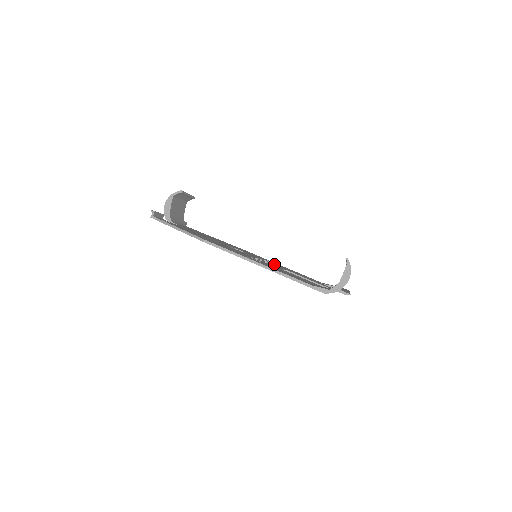
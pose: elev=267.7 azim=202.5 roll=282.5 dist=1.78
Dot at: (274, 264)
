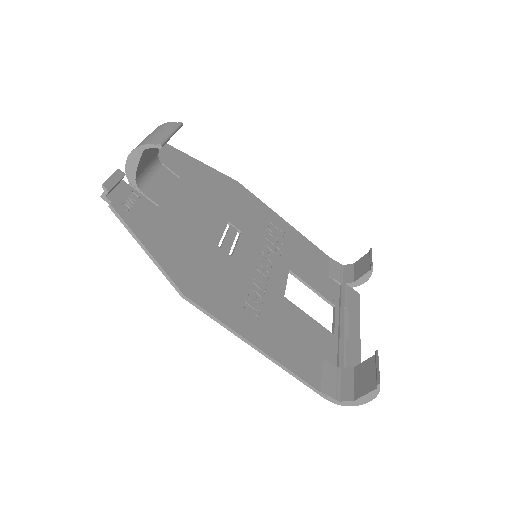
Dot at: (277, 252)
